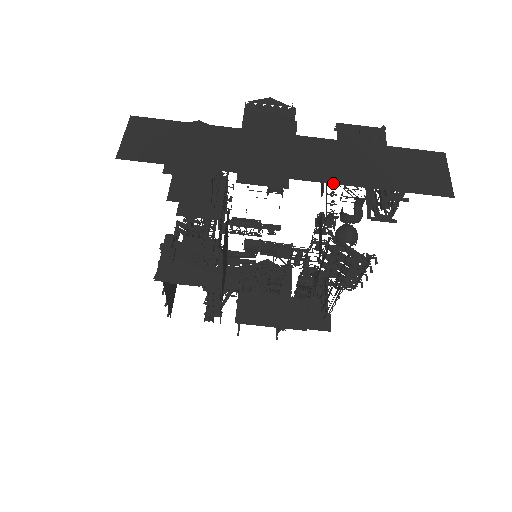
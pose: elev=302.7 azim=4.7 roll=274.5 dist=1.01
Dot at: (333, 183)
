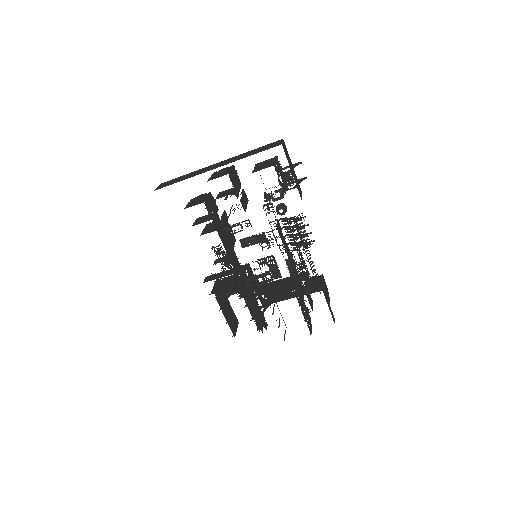
Dot at: occluded
